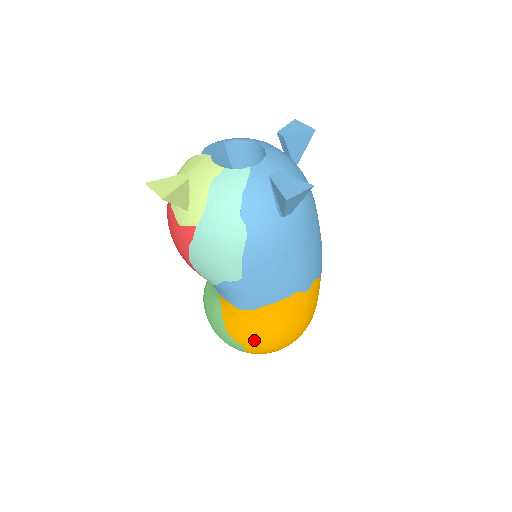
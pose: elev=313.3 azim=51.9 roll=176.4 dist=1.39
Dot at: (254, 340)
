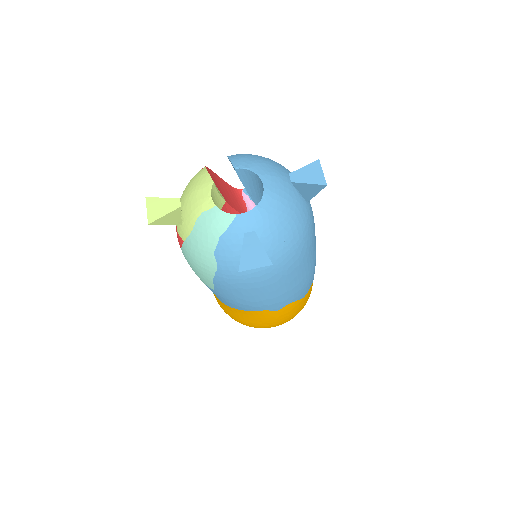
Dot at: (234, 318)
